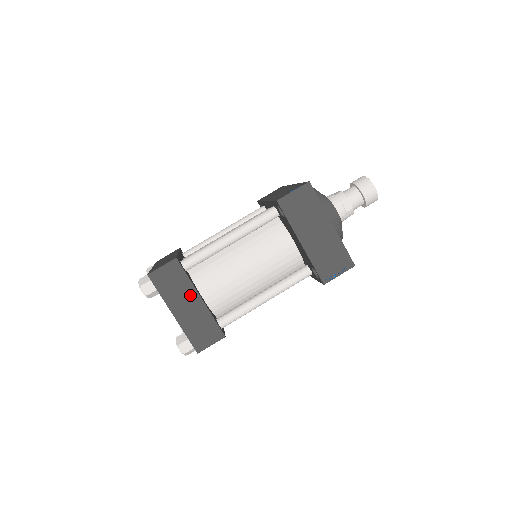
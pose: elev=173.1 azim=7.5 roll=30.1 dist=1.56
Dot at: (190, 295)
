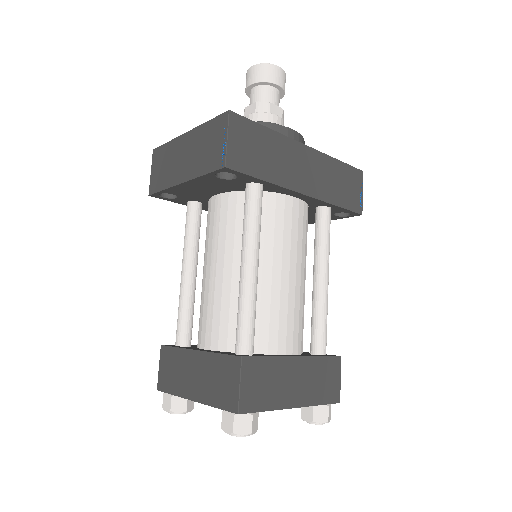
Dot at: (188, 361)
